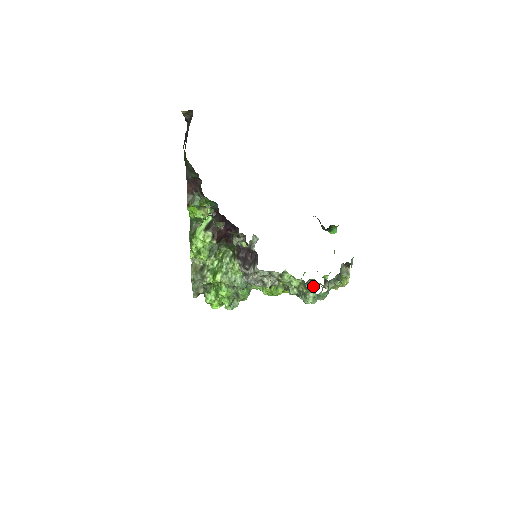
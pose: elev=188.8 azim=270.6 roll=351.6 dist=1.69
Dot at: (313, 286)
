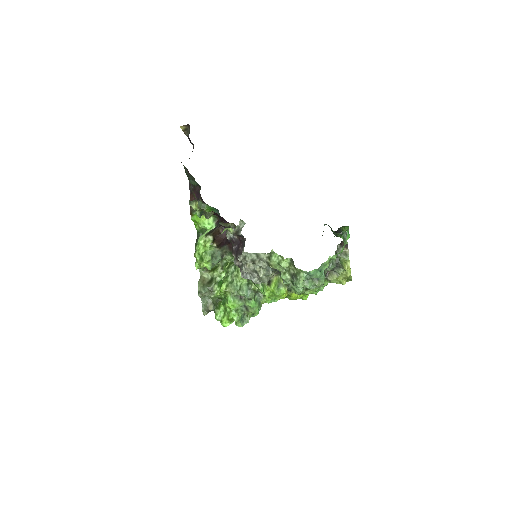
Dot at: occluded
